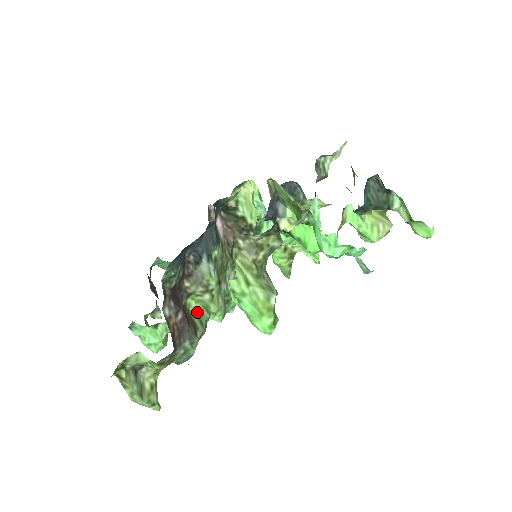
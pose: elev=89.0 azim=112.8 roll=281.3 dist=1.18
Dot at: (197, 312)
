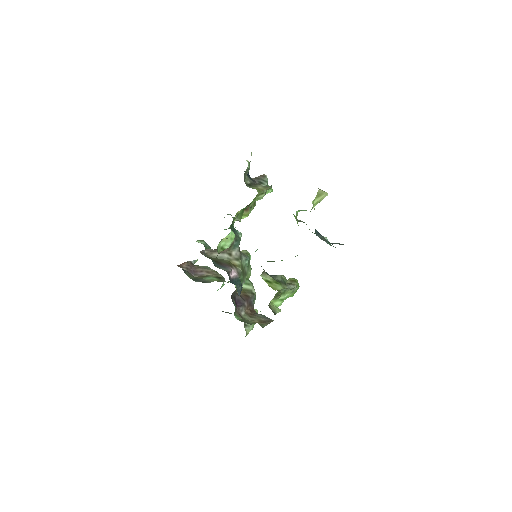
Dot at: occluded
